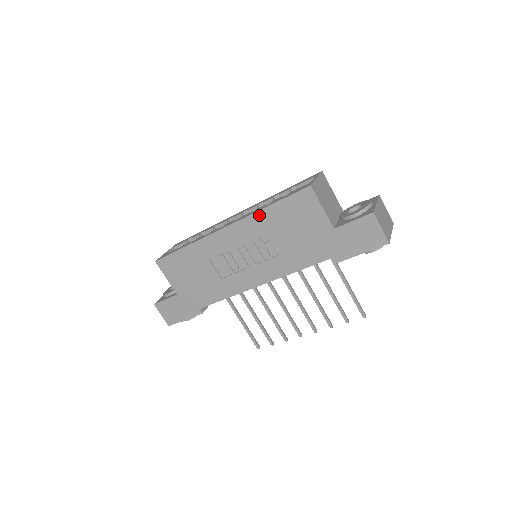
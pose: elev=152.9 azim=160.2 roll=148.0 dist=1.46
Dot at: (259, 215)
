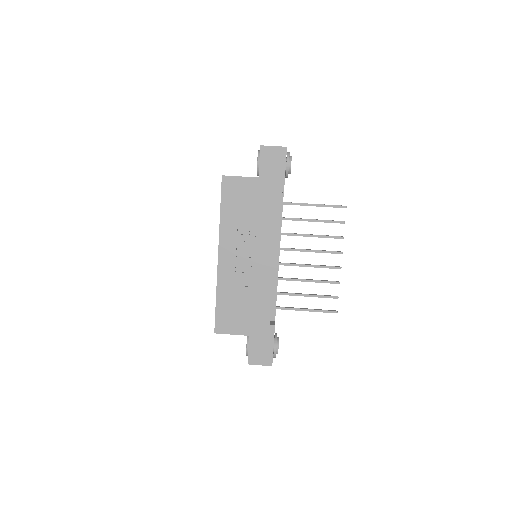
Dot at: (223, 224)
